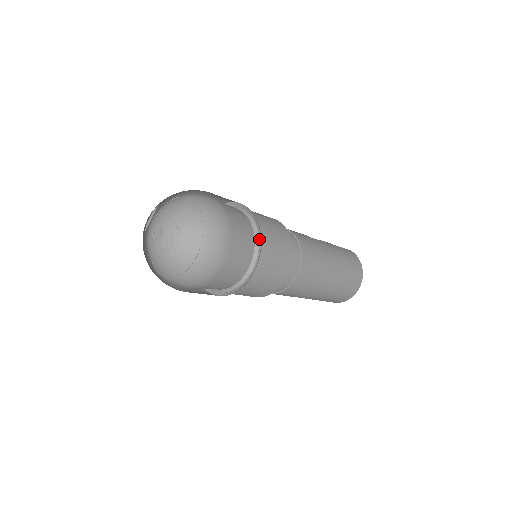
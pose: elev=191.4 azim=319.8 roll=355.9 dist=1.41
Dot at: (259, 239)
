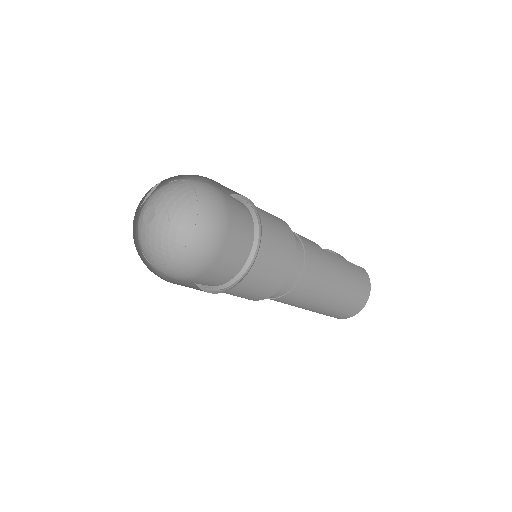
Dot at: (257, 247)
